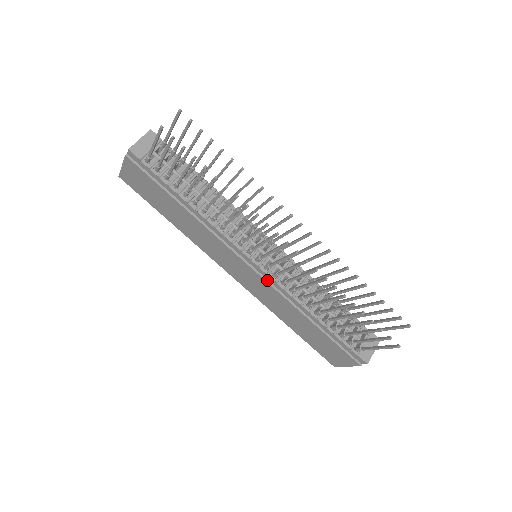
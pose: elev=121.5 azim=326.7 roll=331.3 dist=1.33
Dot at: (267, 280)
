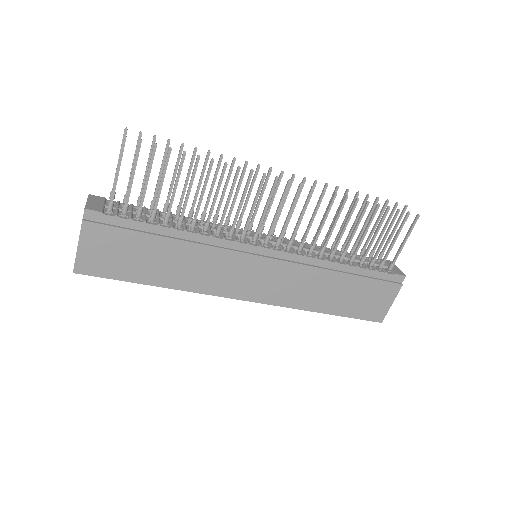
Dot at: (285, 260)
